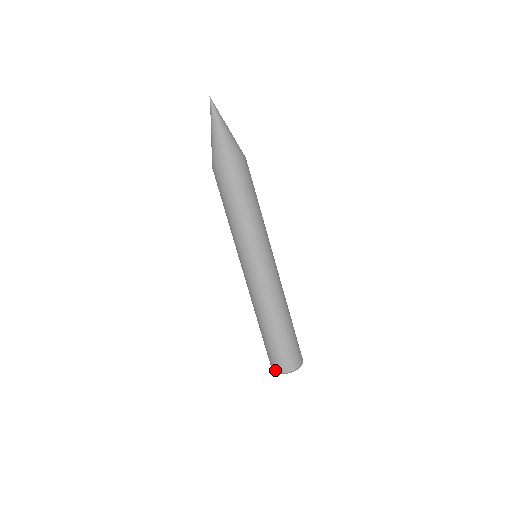
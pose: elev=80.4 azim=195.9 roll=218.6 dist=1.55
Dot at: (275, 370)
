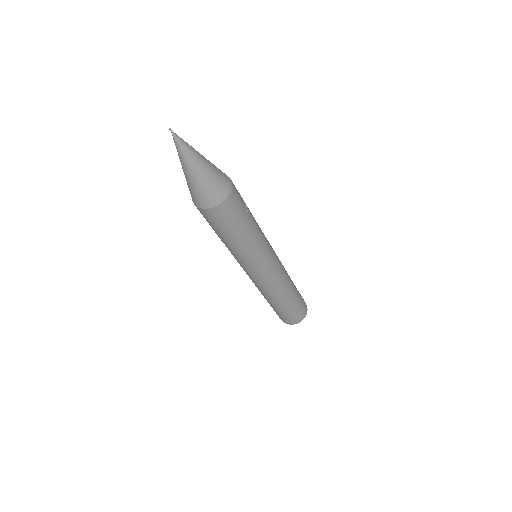
Dot at: (295, 323)
